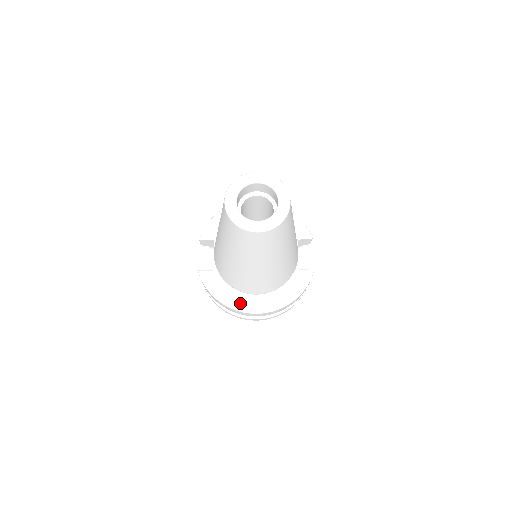
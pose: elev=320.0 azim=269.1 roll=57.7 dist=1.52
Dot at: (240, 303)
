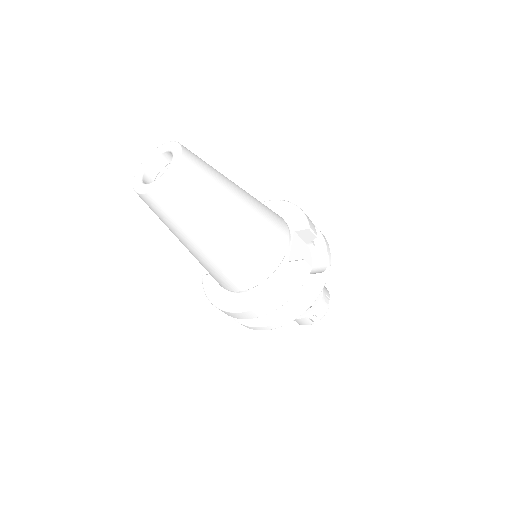
Dot at: (227, 302)
